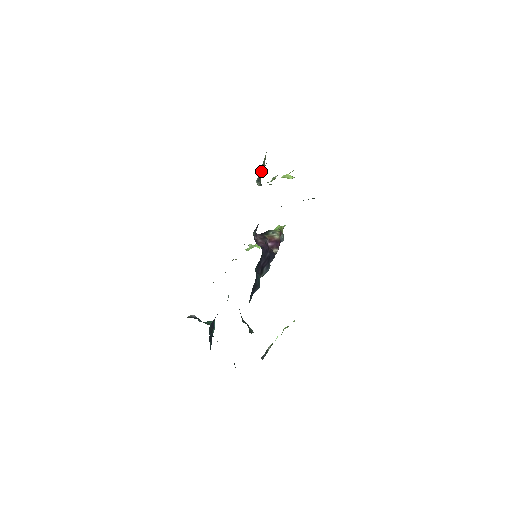
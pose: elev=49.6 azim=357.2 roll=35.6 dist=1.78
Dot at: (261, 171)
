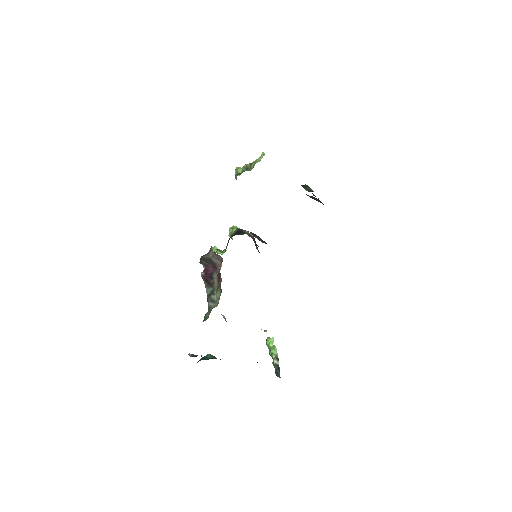
Dot at: occluded
